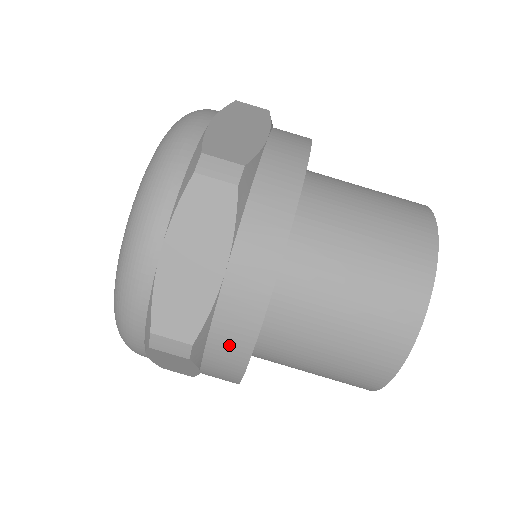
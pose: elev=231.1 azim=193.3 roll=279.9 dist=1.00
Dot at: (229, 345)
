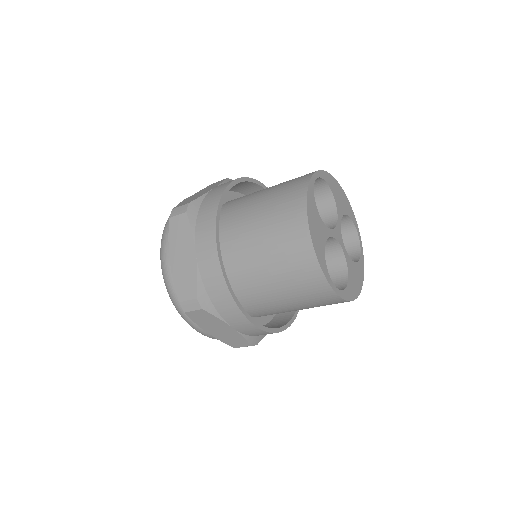
Dot at: occluded
